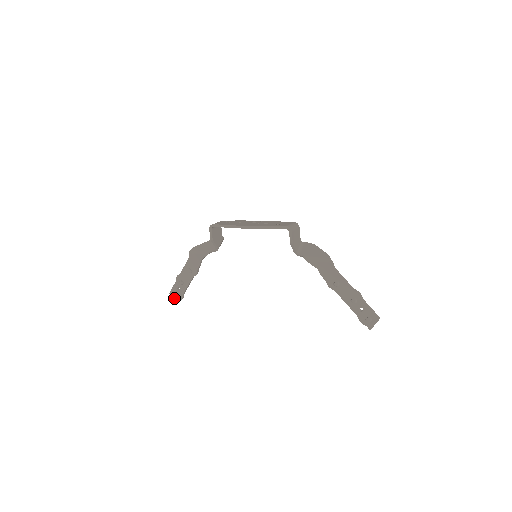
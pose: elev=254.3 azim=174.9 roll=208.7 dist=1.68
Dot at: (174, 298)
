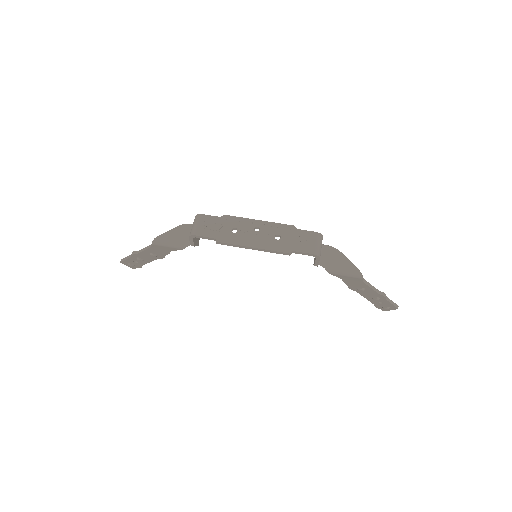
Dot at: (128, 266)
